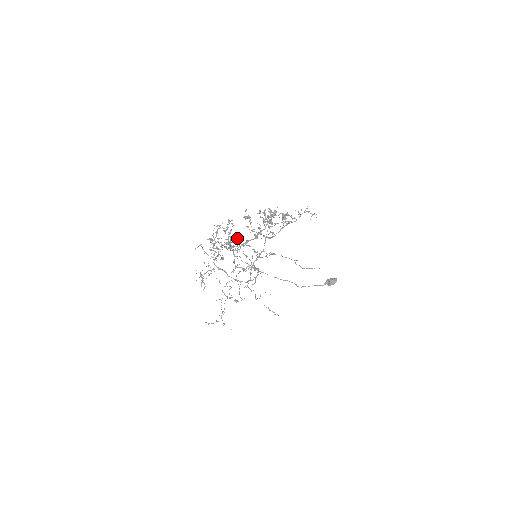
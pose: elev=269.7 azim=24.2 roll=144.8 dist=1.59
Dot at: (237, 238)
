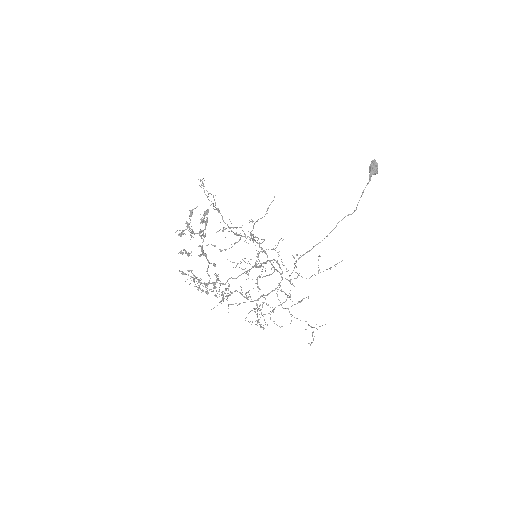
Dot at: (236, 265)
